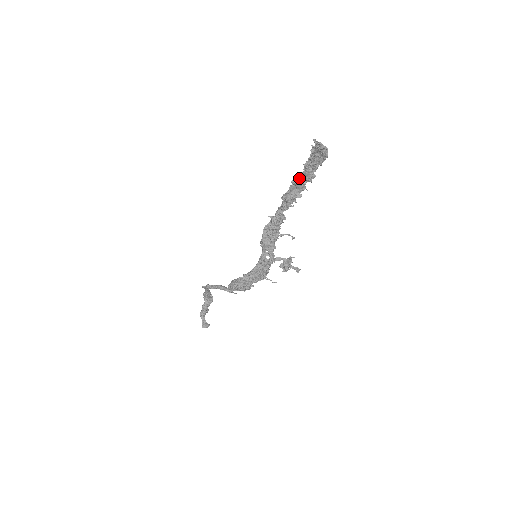
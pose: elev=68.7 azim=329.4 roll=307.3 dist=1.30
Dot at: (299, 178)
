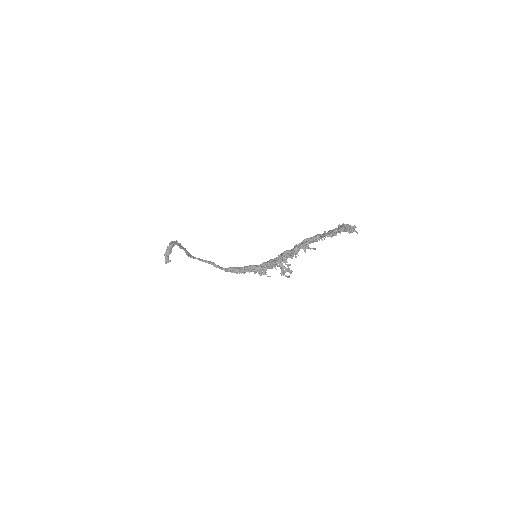
Dot at: (324, 235)
